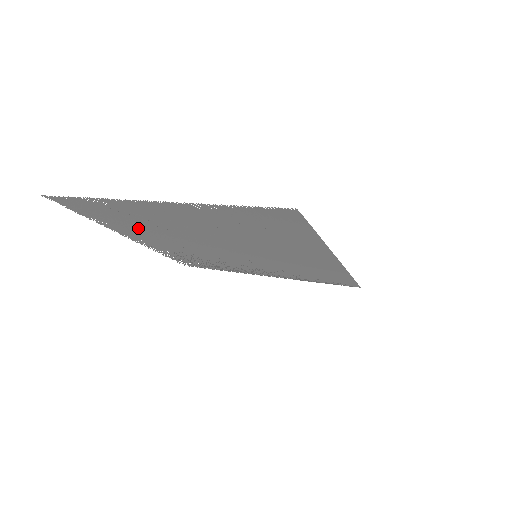
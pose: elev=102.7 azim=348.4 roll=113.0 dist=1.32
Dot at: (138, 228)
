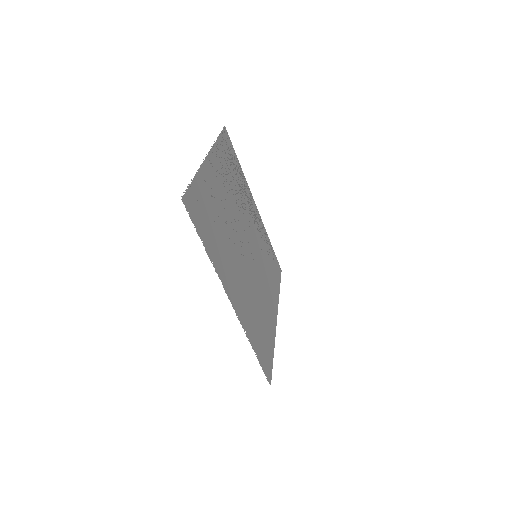
Dot at: (218, 208)
